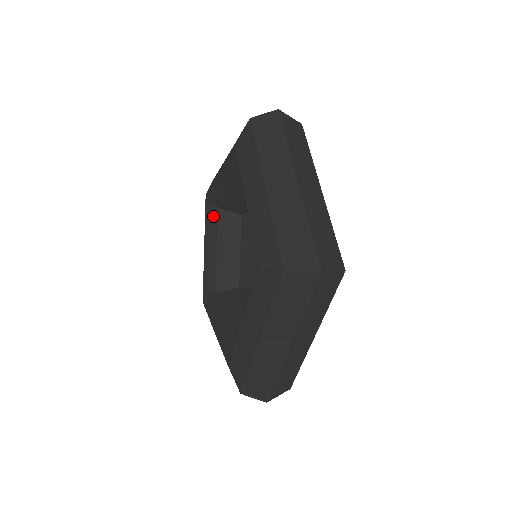
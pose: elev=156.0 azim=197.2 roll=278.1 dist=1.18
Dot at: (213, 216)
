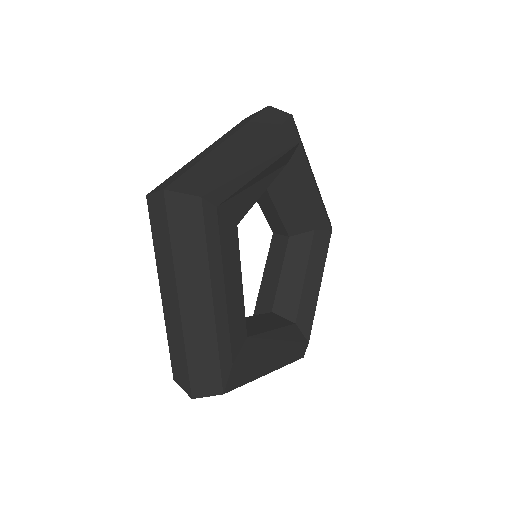
Dot at: occluded
